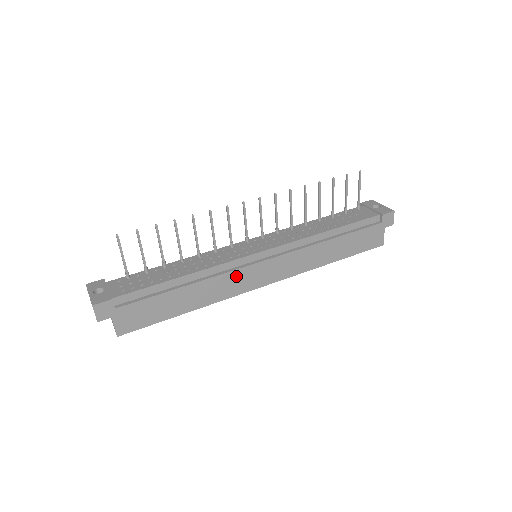
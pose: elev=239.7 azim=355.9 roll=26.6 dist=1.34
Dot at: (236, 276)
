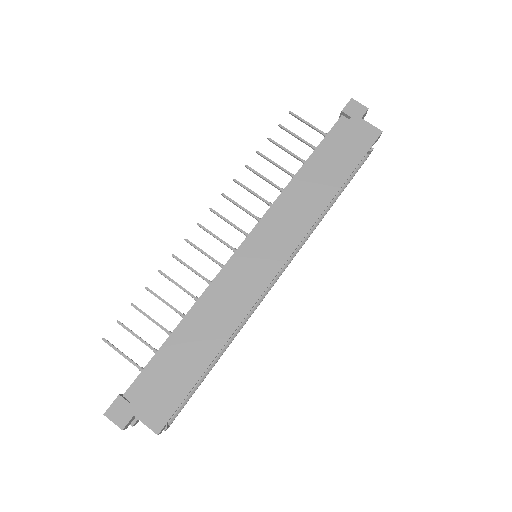
Dot at: (235, 282)
